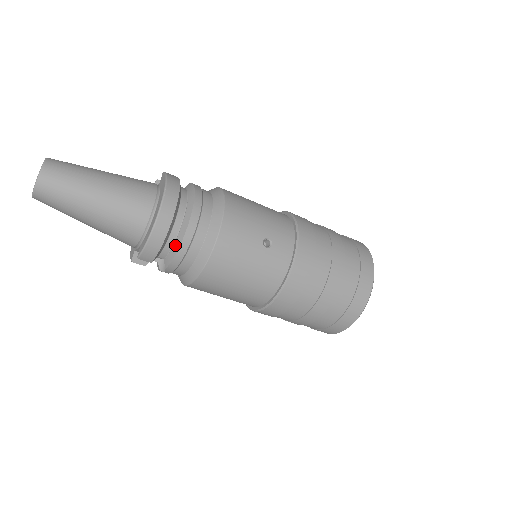
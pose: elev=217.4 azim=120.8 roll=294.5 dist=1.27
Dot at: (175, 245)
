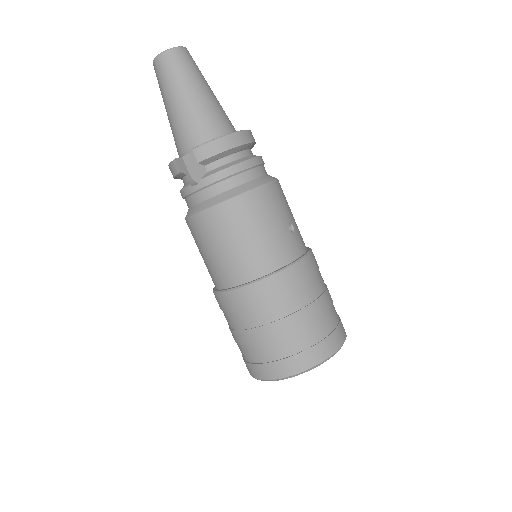
Dot at: (230, 164)
